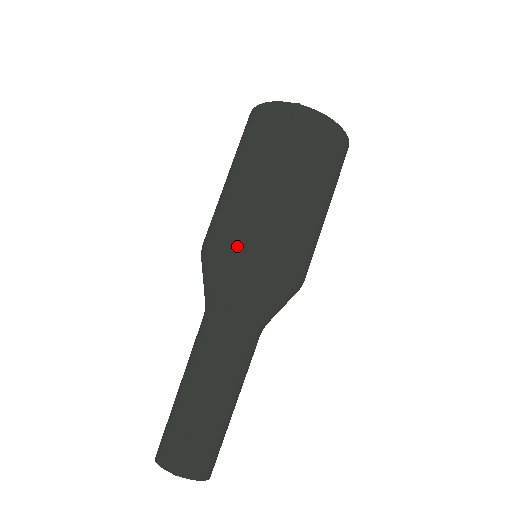
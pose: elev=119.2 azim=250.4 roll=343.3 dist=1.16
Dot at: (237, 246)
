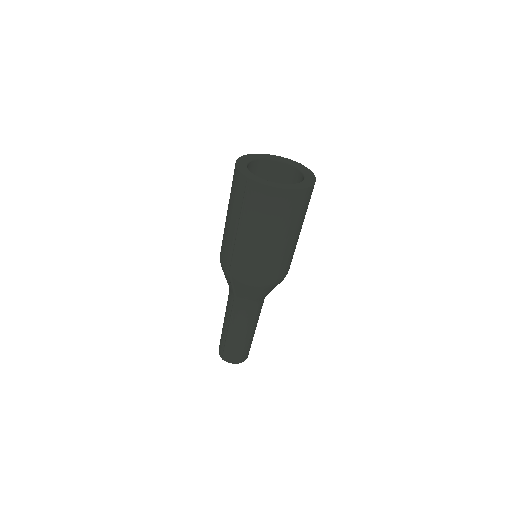
Dot at: (226, 268)
